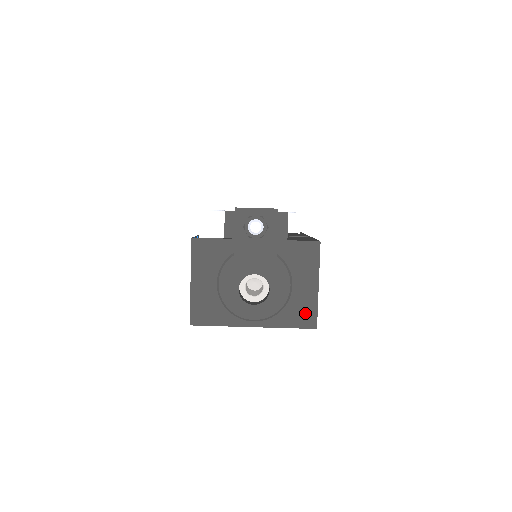
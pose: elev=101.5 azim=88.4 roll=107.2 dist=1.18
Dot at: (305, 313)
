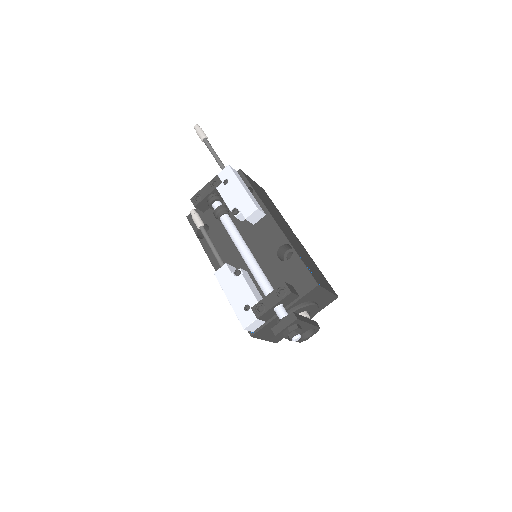
Dot at: (329, 300)
